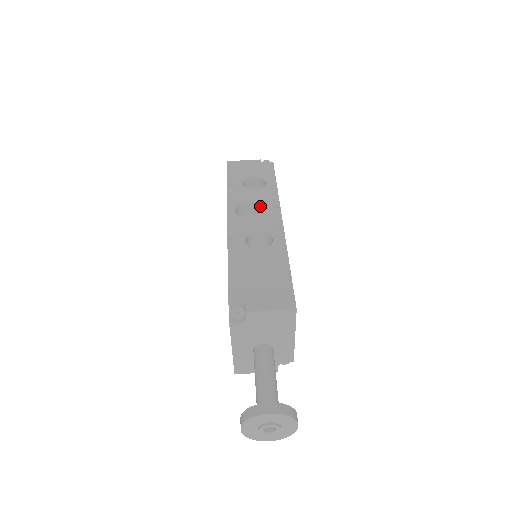
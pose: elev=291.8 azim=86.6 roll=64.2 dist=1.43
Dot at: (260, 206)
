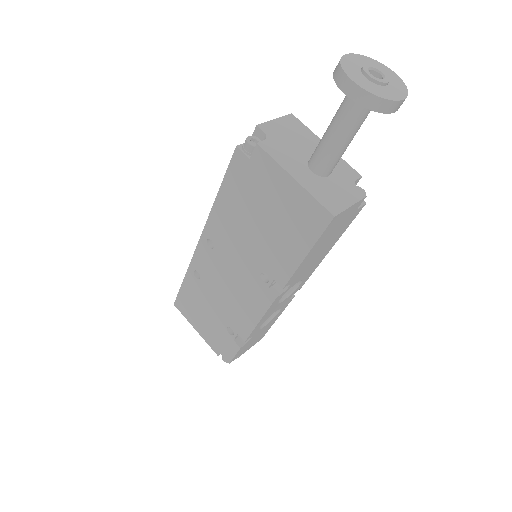
Dot at: occluded
